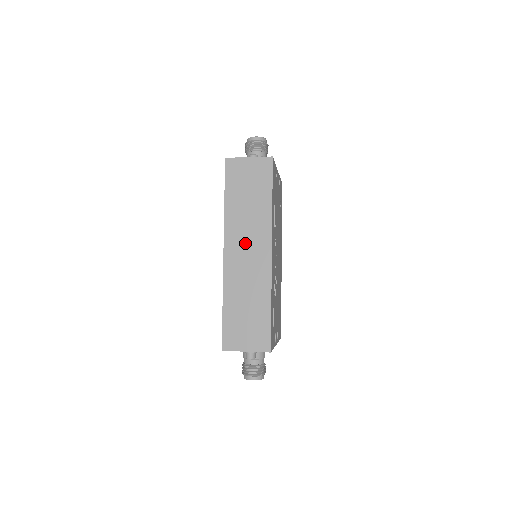
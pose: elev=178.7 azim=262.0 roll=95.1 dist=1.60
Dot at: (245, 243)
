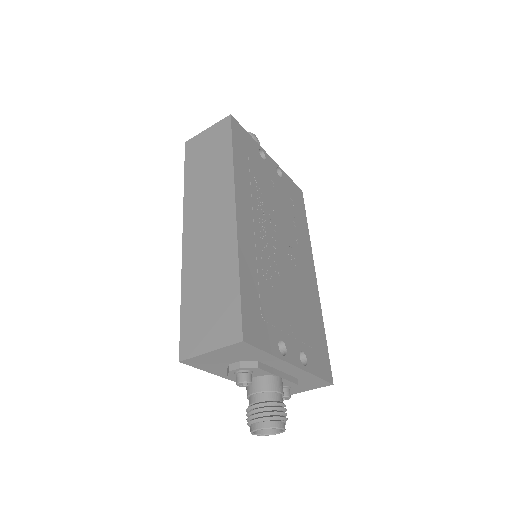
Dot at: (205, 212)
